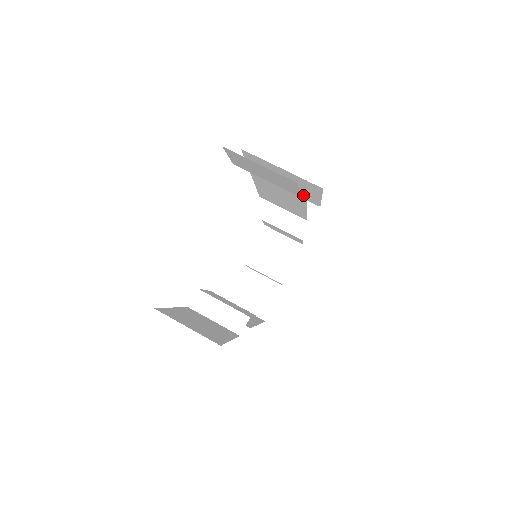
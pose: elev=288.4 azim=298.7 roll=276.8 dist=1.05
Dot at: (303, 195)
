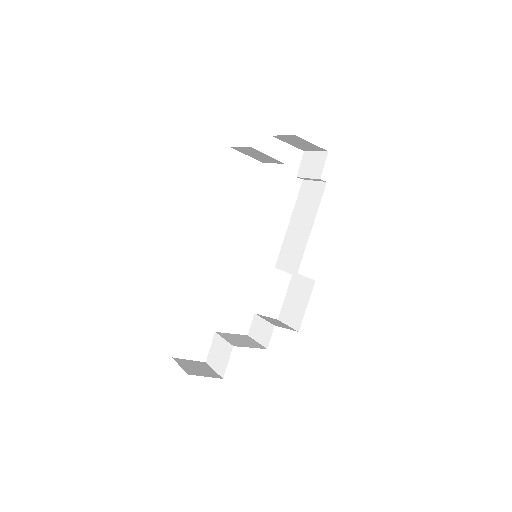
Dot at: (315, 213)
